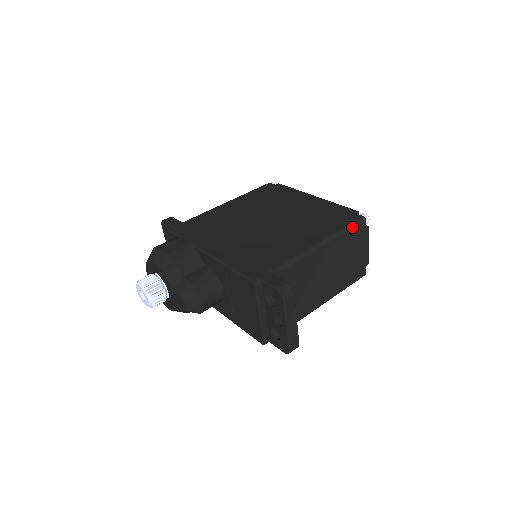
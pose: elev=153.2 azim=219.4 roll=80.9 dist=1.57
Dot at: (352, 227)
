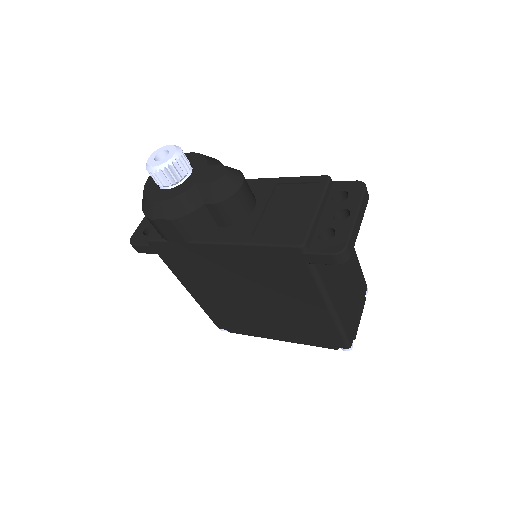
Dot at: occluded
